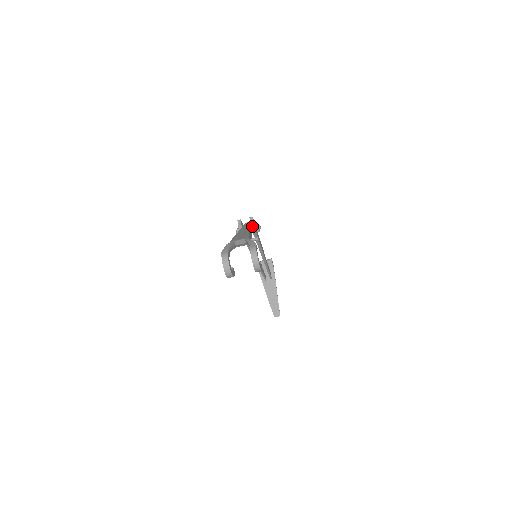
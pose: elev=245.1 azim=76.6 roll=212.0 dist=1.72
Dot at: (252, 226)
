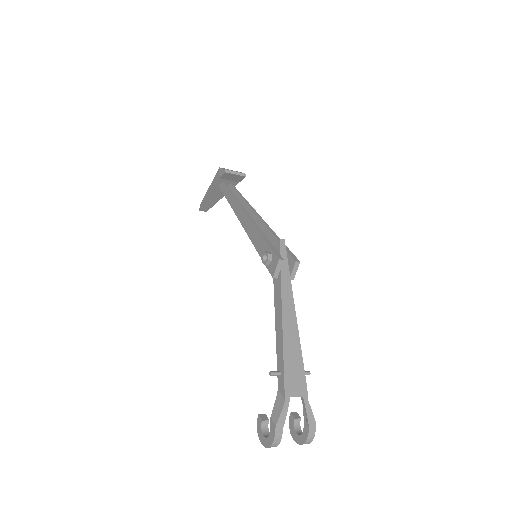
Dot at: (292, 277)
